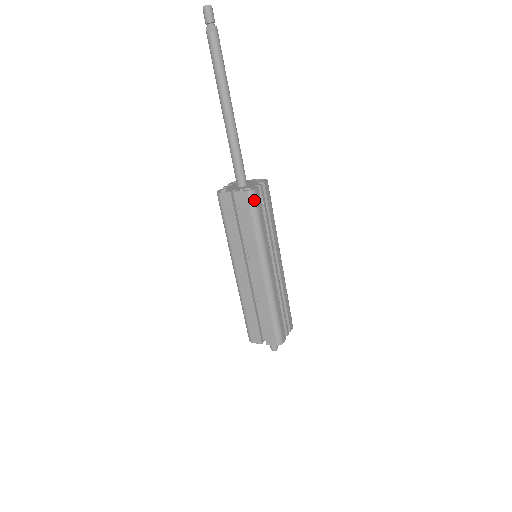
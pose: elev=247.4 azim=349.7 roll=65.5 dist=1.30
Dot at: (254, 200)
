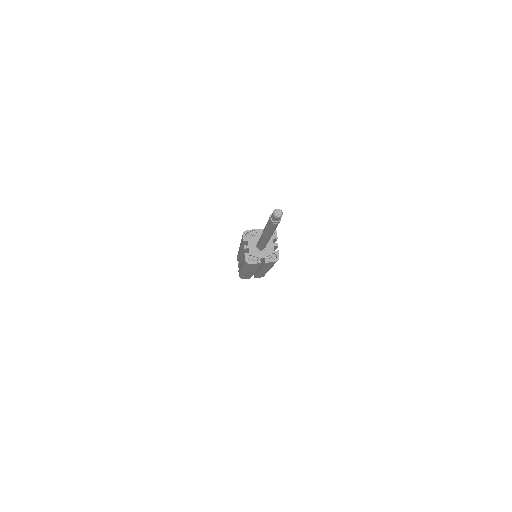
Dot at: occluded
